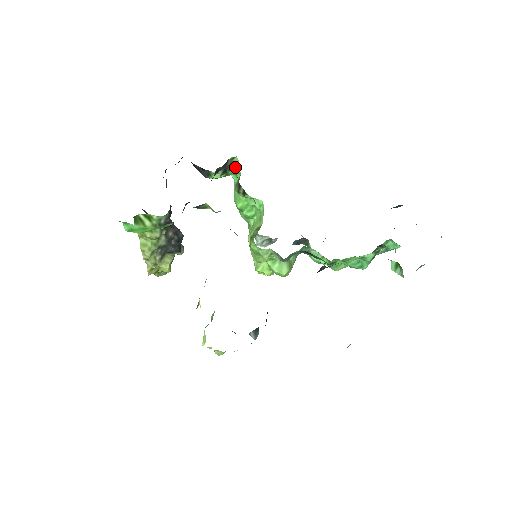
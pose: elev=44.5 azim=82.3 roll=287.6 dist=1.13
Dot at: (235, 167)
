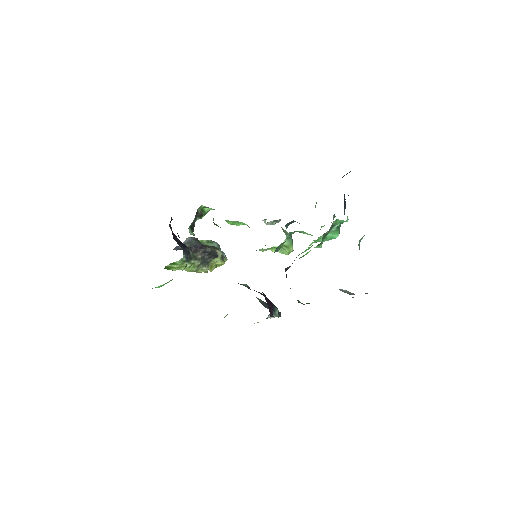
Dot at: (207, 209)
